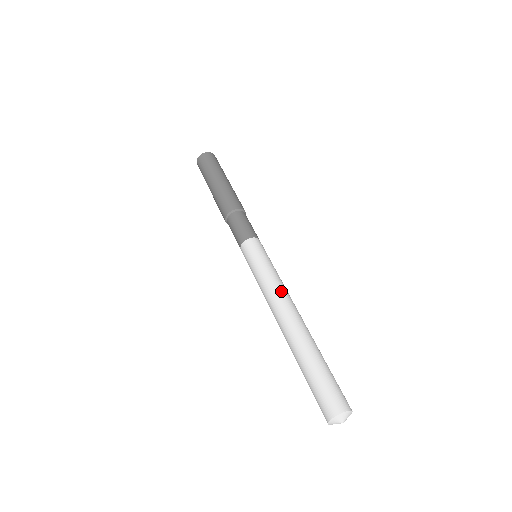
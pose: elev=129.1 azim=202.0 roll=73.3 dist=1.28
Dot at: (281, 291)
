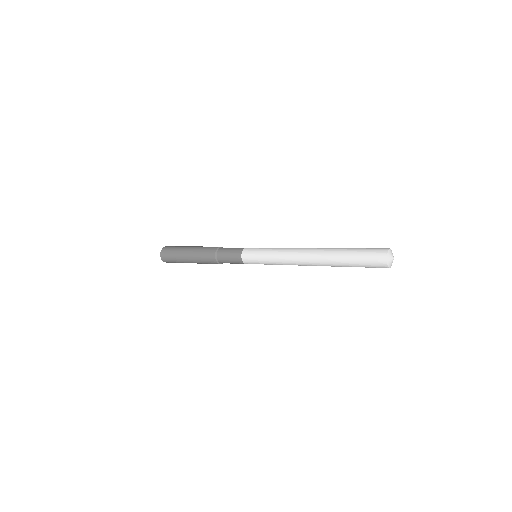
Dot at: occluded
